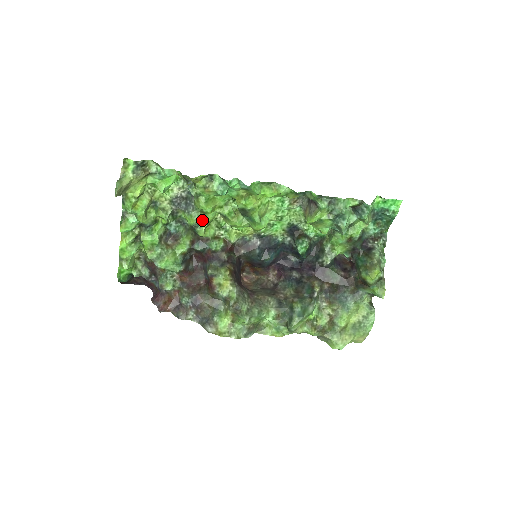
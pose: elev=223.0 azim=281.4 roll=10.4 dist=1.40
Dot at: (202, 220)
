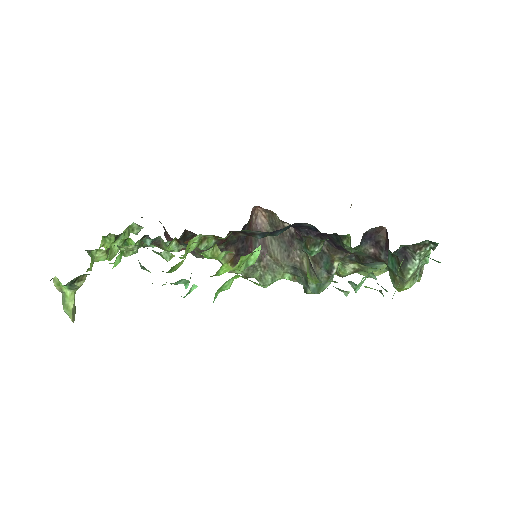
Dot at: occluded
